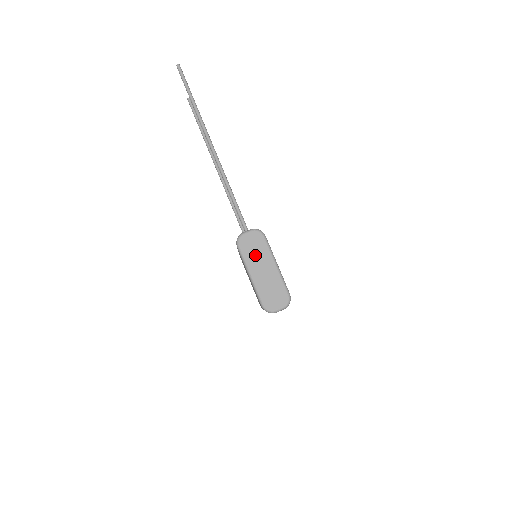
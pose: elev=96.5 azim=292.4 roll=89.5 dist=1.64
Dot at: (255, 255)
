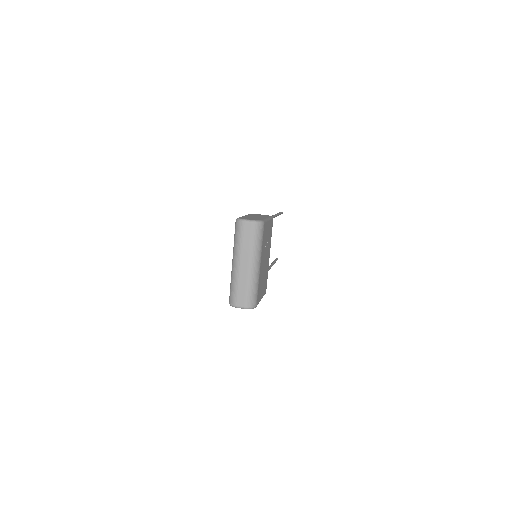
Dot at: occluded
